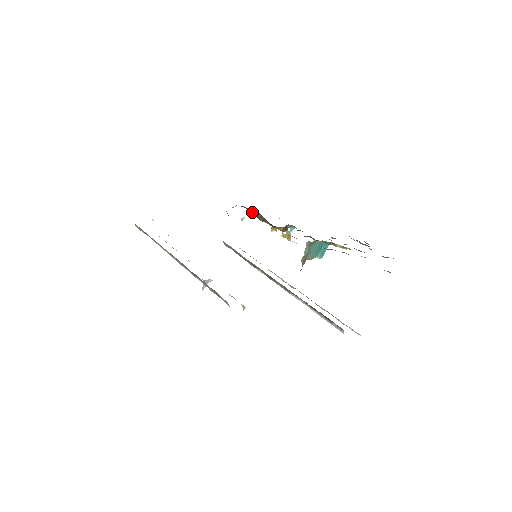
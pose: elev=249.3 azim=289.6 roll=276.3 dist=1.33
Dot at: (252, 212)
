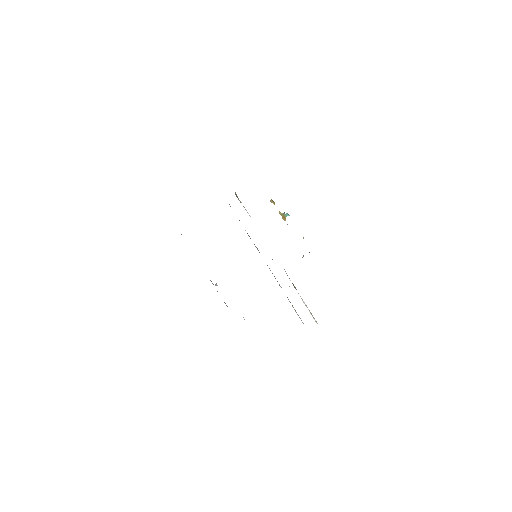
Dot at: occluded
